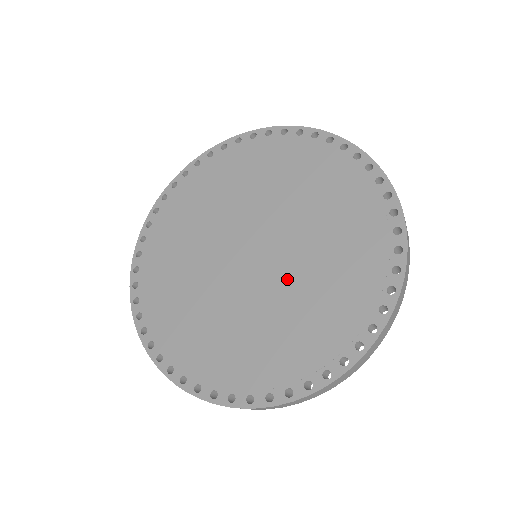
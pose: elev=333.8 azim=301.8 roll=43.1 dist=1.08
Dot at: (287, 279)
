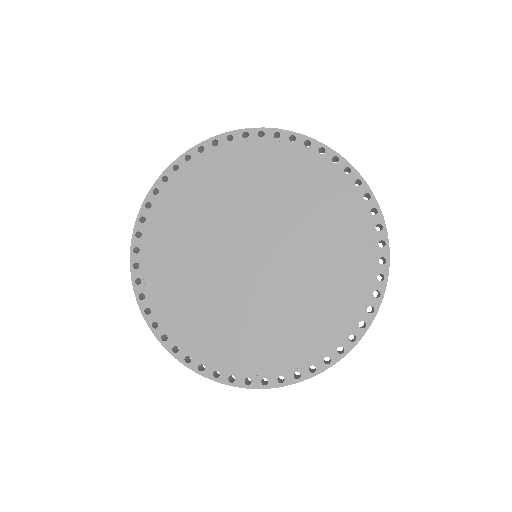
Dot at: (272, 295)
